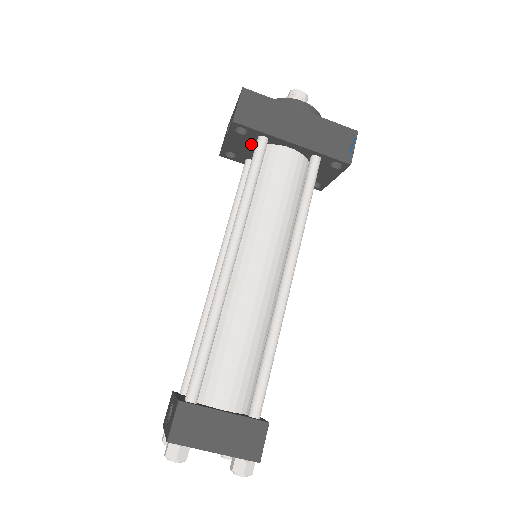
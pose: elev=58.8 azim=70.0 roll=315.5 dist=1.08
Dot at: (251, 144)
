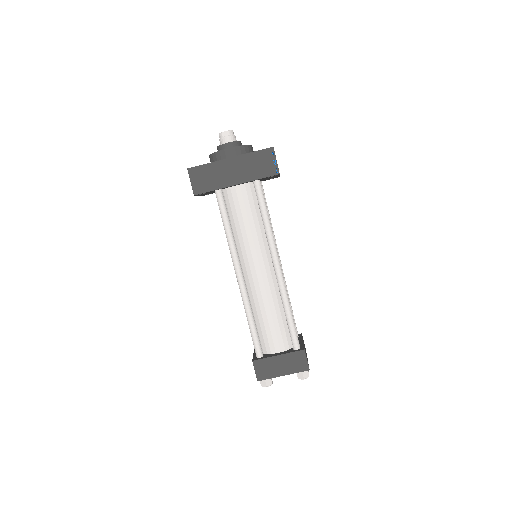
Dot at: (214, 191)
